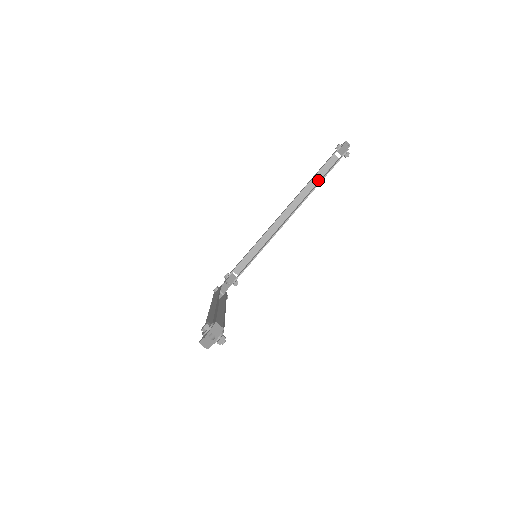
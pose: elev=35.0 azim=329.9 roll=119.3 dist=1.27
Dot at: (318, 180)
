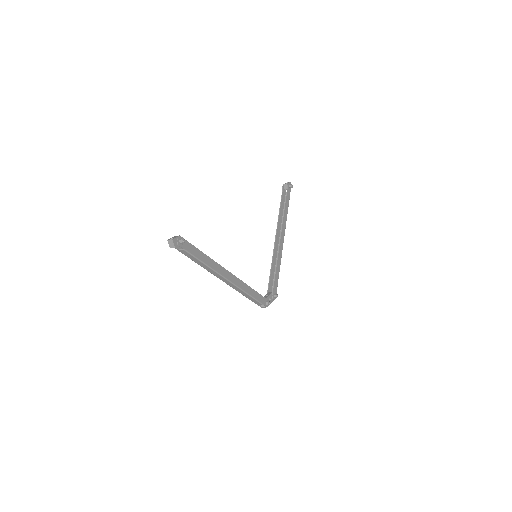
Dot at: (286, 210)
